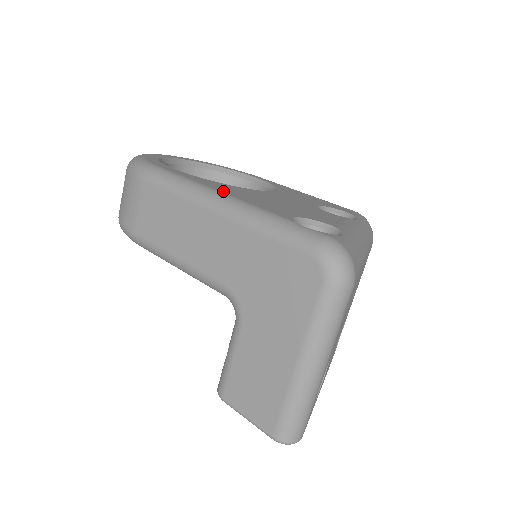
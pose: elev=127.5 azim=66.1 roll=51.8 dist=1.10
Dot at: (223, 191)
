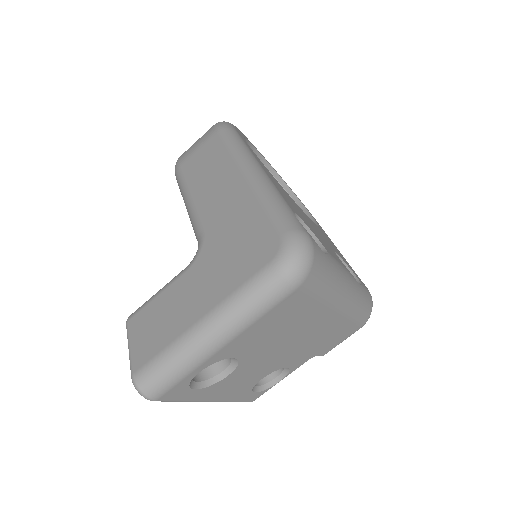
Dot at: (264, 169)
